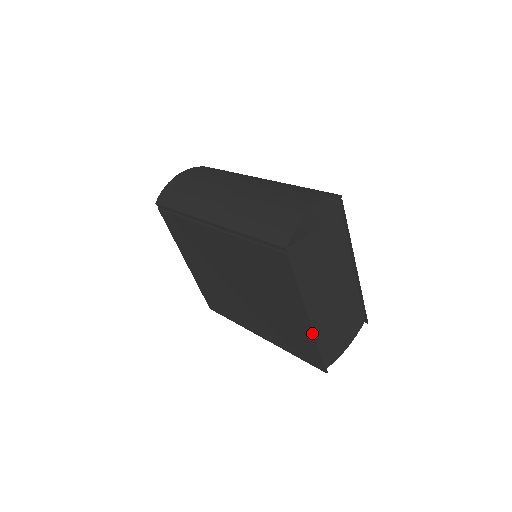
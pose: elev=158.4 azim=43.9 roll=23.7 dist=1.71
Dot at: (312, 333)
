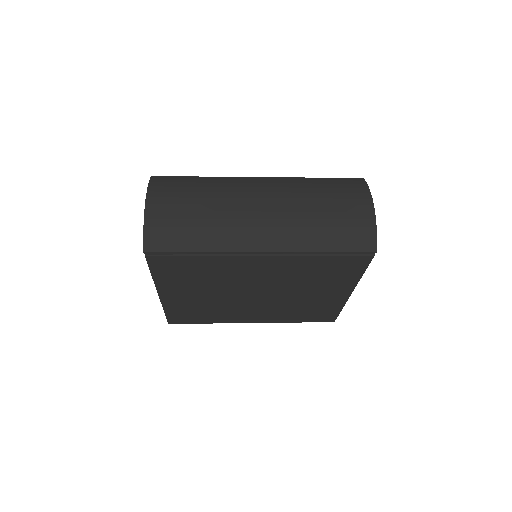
Dot at: (345, 301)
